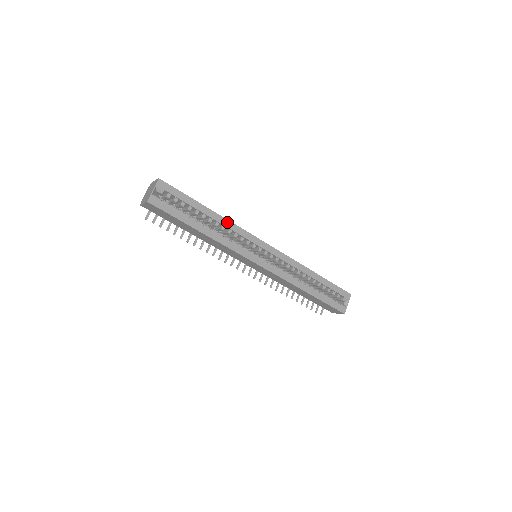
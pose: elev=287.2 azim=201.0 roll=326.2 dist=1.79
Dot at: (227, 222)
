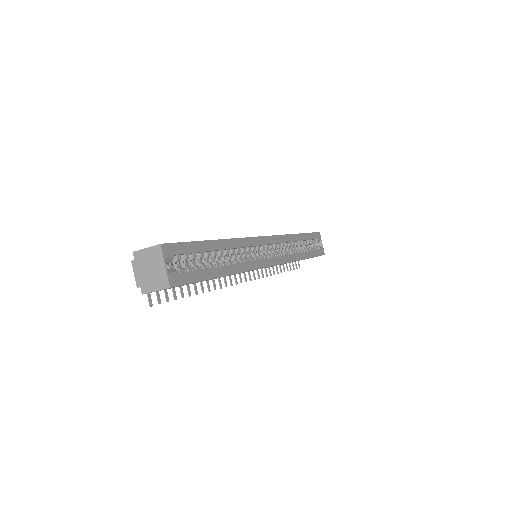
Dot at: (234, 242)
